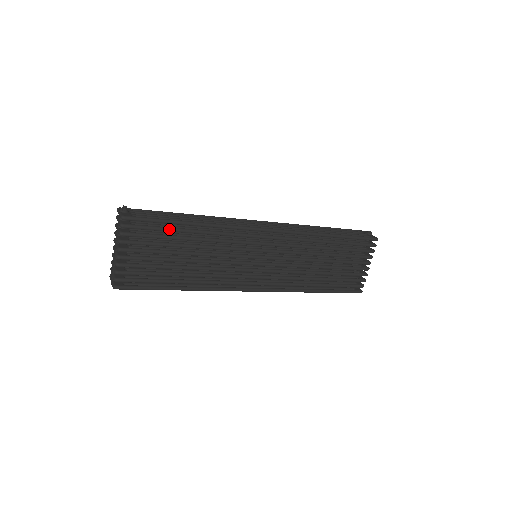
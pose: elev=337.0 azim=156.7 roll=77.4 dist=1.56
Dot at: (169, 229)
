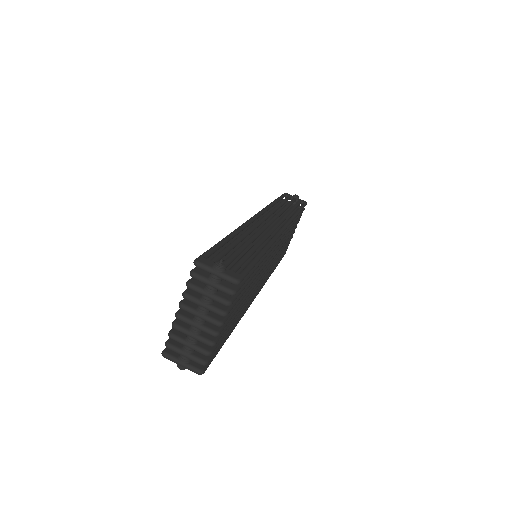
Dot at: (253, 271)
